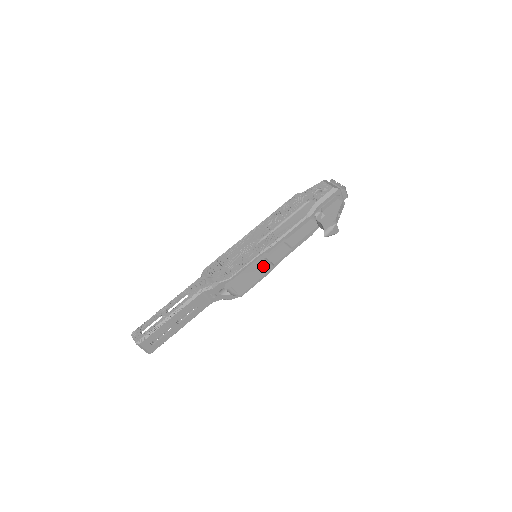
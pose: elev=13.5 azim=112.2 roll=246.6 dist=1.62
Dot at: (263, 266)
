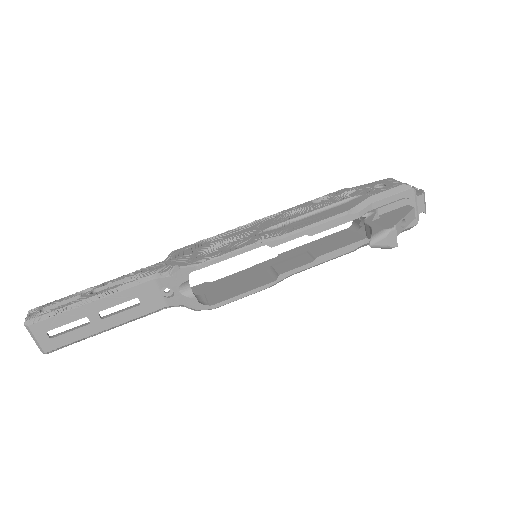
Dot at: (263, 276)
